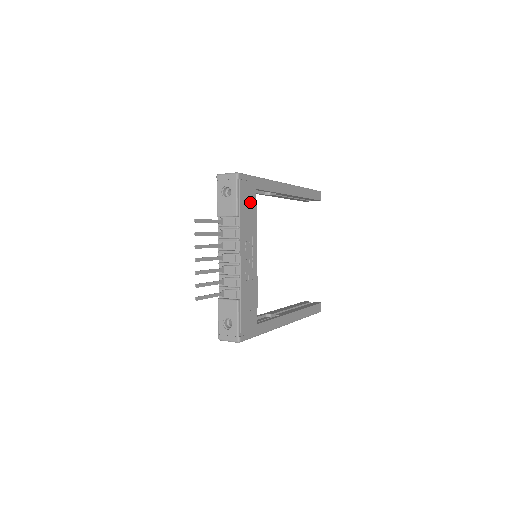
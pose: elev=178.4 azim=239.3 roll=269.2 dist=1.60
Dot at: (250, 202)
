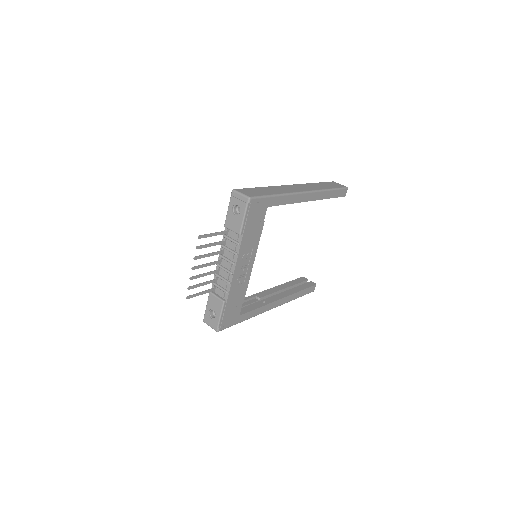
Dot at: (257, 220)
